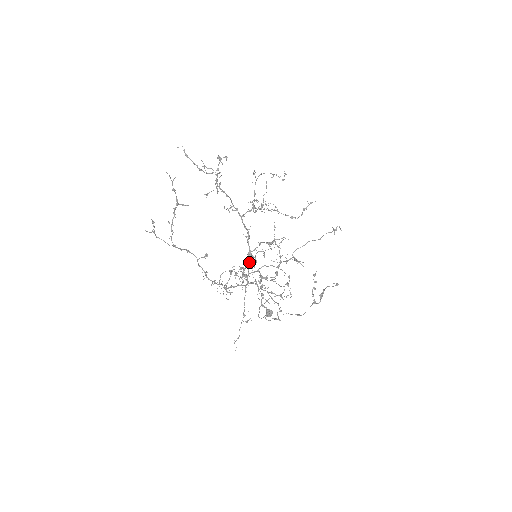
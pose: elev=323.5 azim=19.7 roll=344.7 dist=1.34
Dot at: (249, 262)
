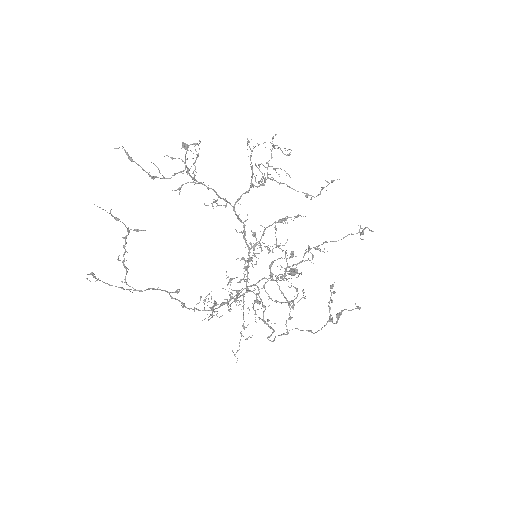
Dot at: (248, 261)
